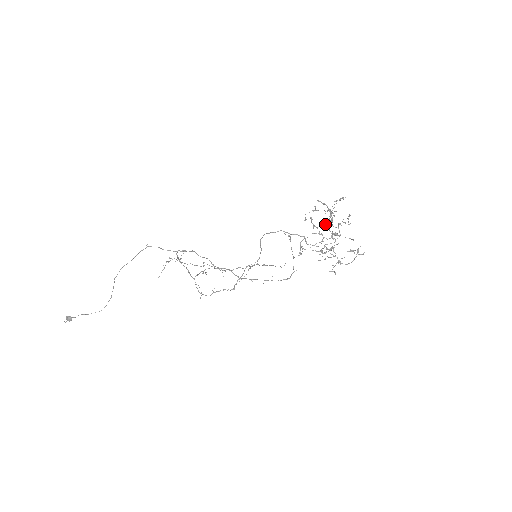
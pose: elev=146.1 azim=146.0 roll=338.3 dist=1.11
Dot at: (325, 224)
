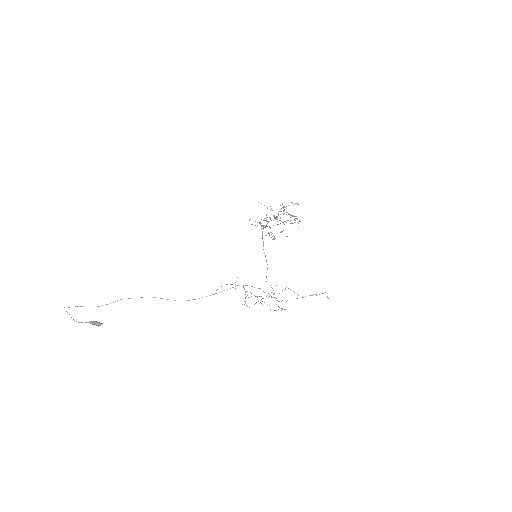
Dot at: occluded
